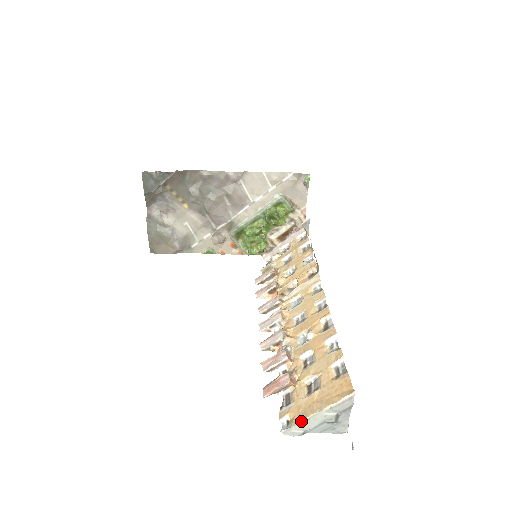
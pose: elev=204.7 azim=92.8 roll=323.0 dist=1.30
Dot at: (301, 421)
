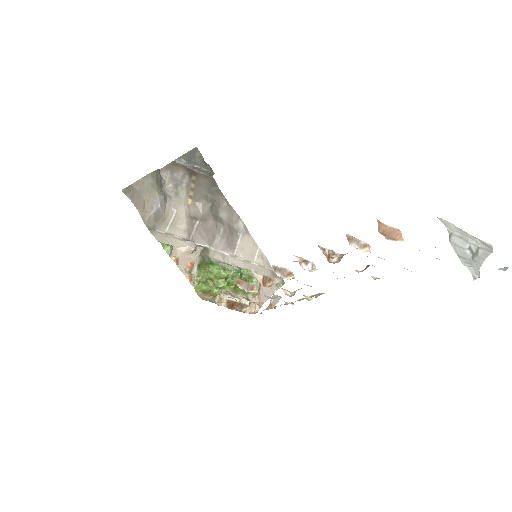
Dot at: (451, 223)
